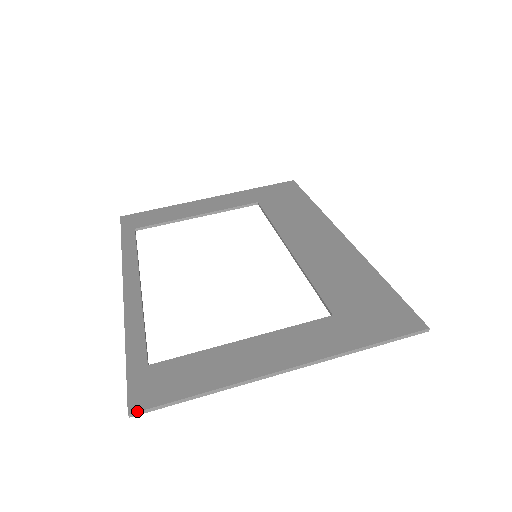
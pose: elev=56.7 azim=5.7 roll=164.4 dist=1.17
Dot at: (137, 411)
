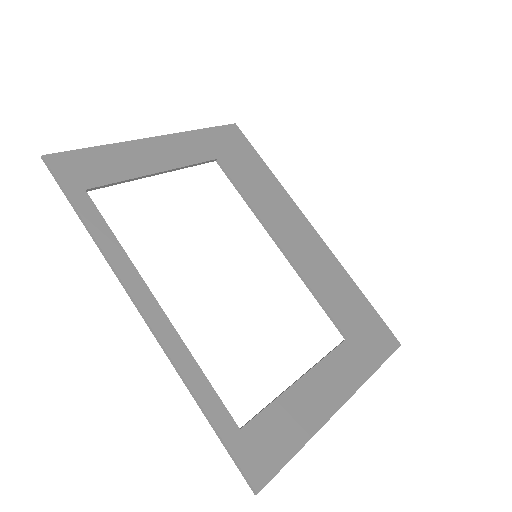
Dot at: occluded
